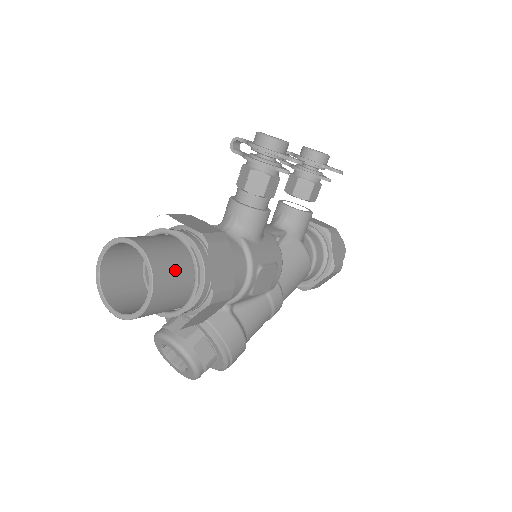
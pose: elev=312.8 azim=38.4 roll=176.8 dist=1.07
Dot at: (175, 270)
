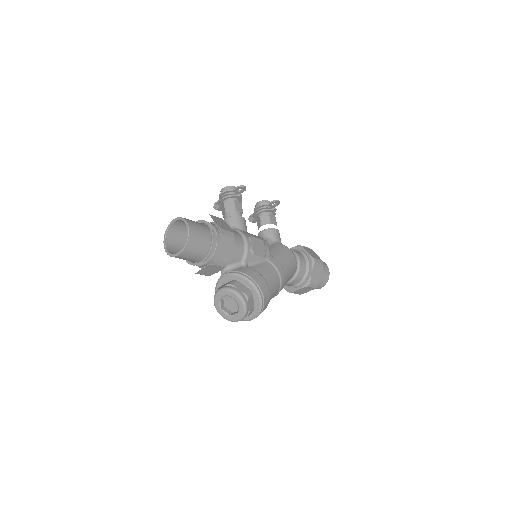
Dot at: (197, 224)
